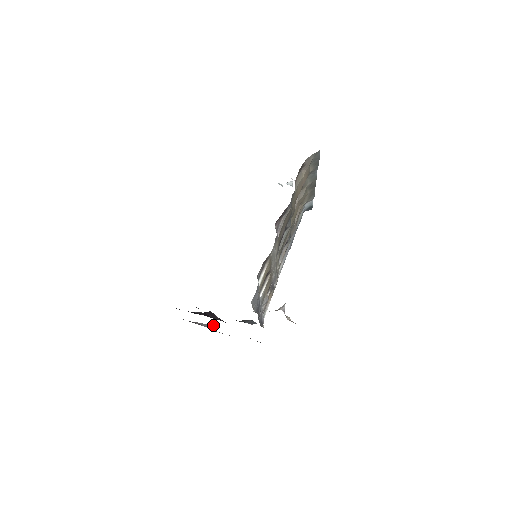
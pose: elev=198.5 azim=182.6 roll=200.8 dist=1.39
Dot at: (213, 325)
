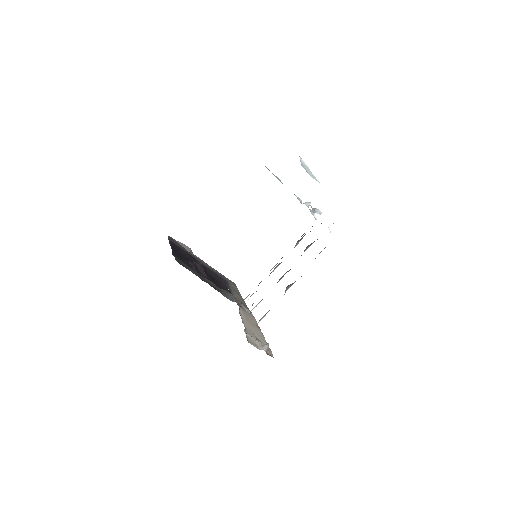
Dot at: occluded
